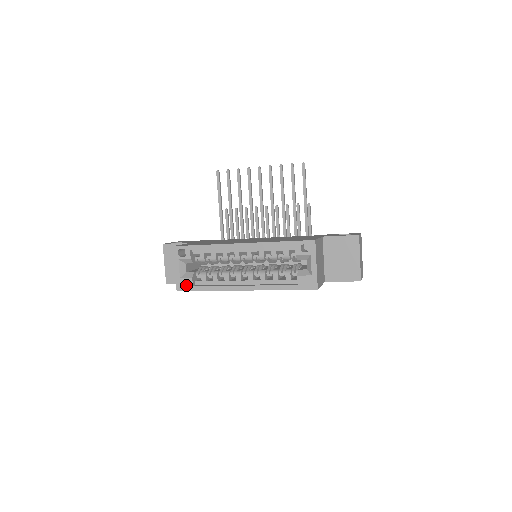
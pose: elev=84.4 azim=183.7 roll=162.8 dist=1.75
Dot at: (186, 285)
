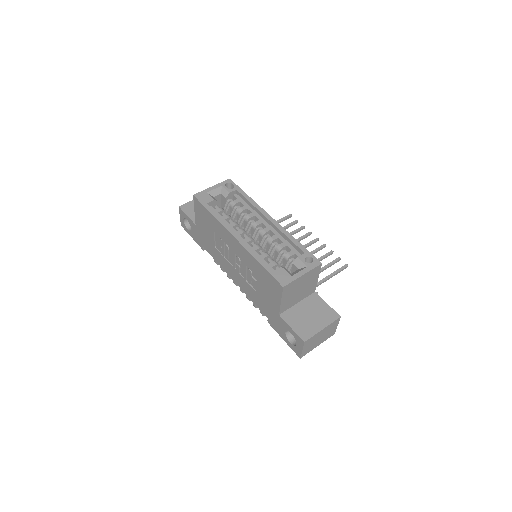
Dot at: (204, 199)
